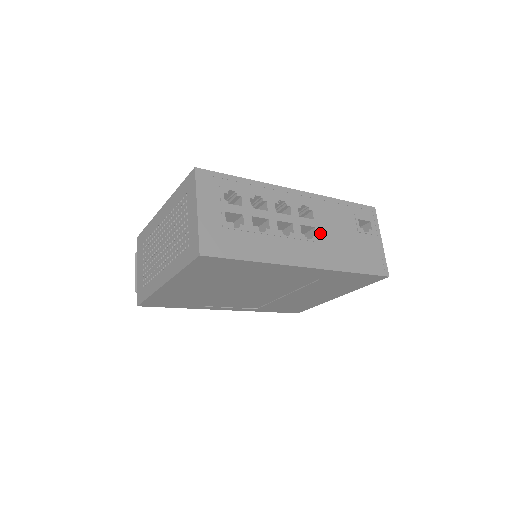
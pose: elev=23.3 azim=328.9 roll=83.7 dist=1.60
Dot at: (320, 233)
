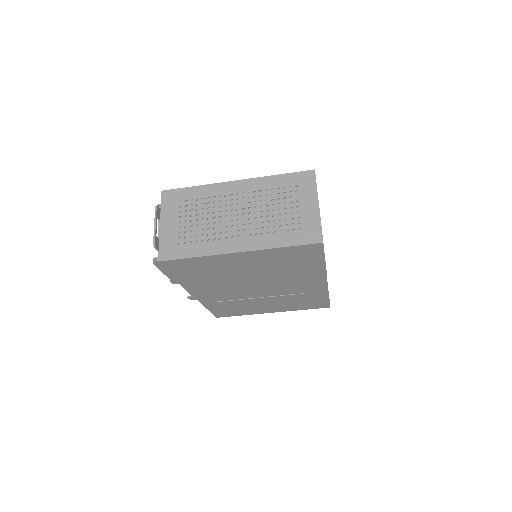
Dot at: occluded
